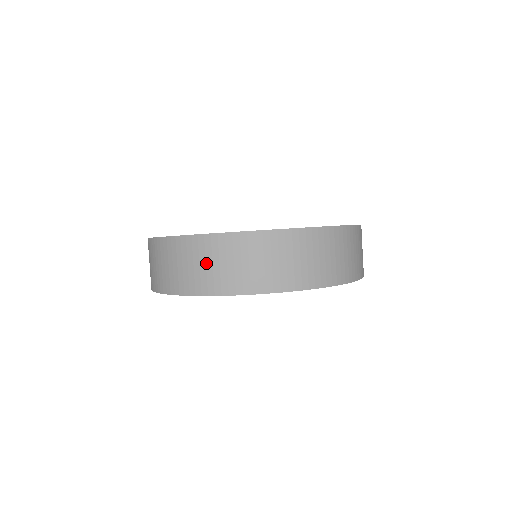
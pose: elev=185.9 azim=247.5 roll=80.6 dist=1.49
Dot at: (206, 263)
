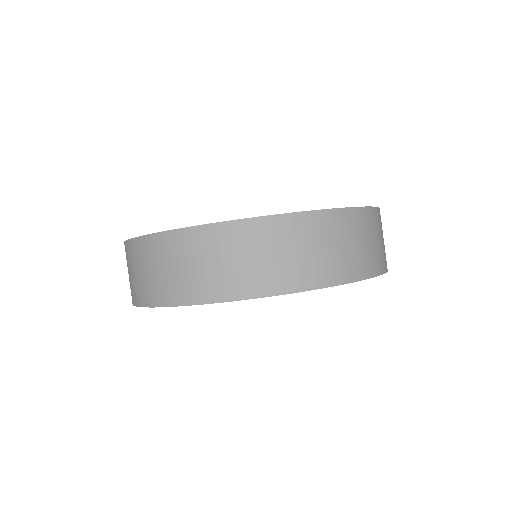
Dot at: (287, 251)
